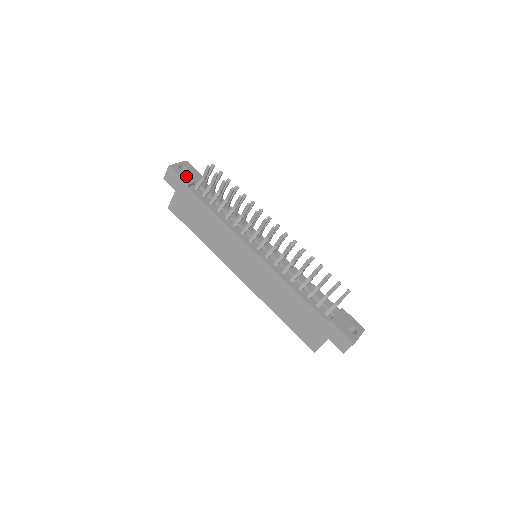
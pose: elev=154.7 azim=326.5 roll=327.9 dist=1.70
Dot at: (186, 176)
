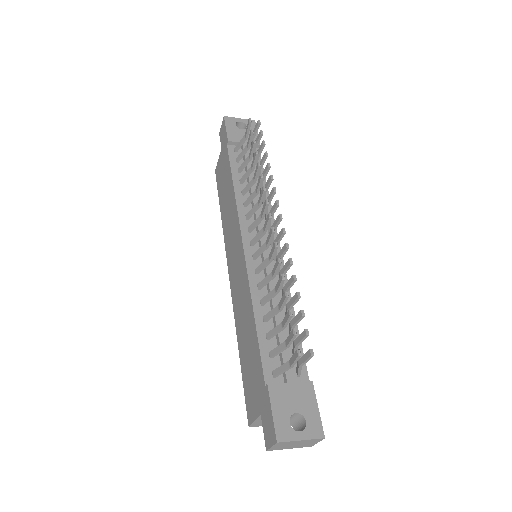
Dot at: (235, 133)
